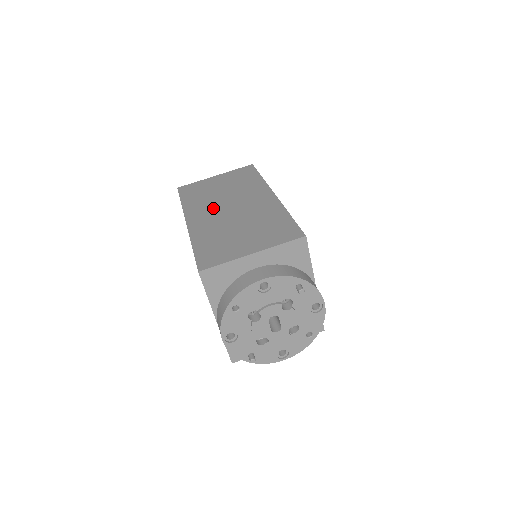
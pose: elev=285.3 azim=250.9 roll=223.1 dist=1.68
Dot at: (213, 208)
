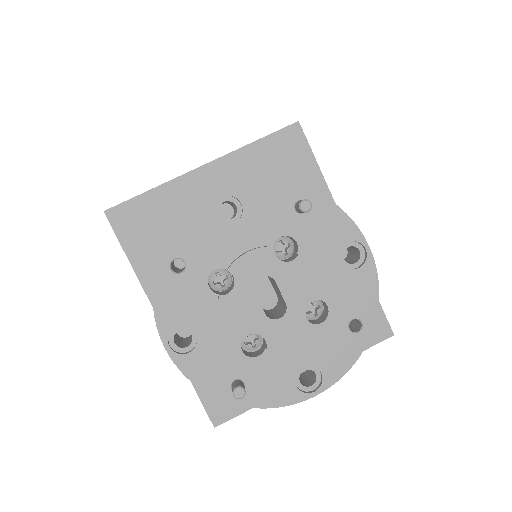
Dot at: occluded
